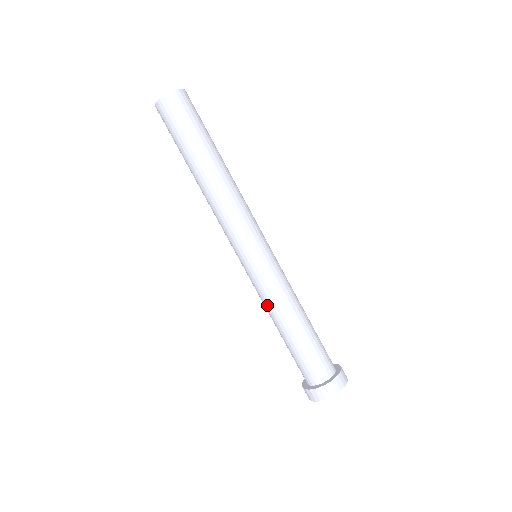
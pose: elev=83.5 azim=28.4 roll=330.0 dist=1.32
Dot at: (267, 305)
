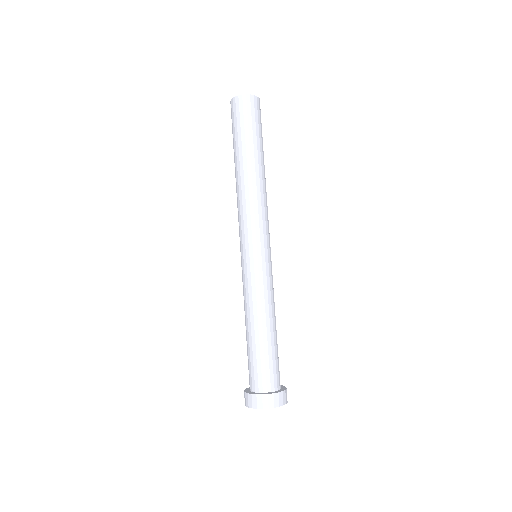
Dot at: (254, 300)
